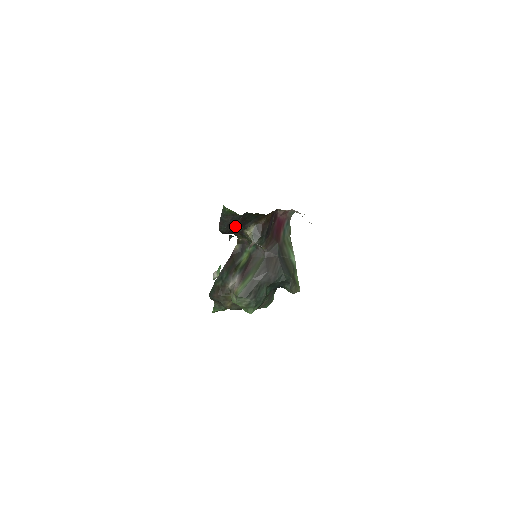
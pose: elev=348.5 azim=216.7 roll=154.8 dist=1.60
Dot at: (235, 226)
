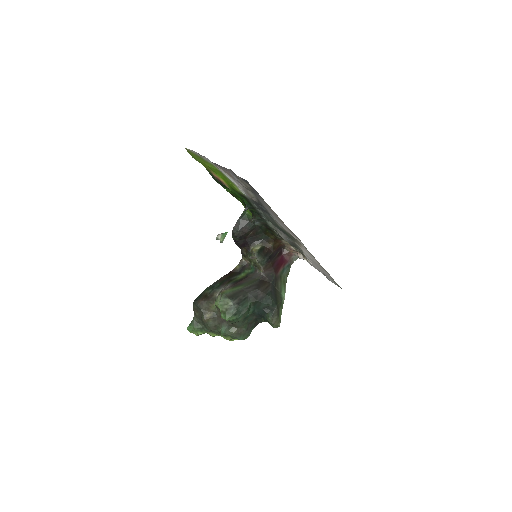
Dot at: (246, 236)
